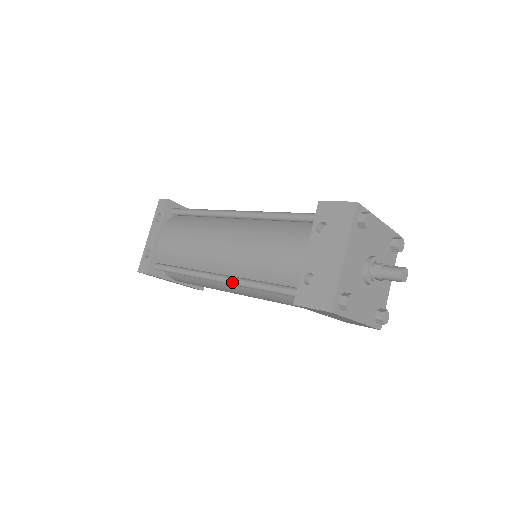
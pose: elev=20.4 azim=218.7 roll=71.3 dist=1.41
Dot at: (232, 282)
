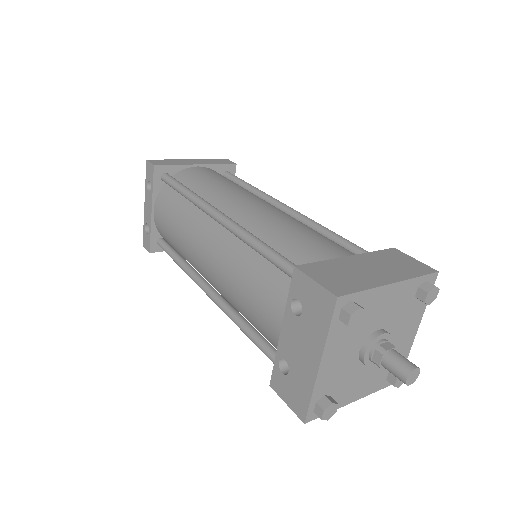
Dot at: (220, 308)
